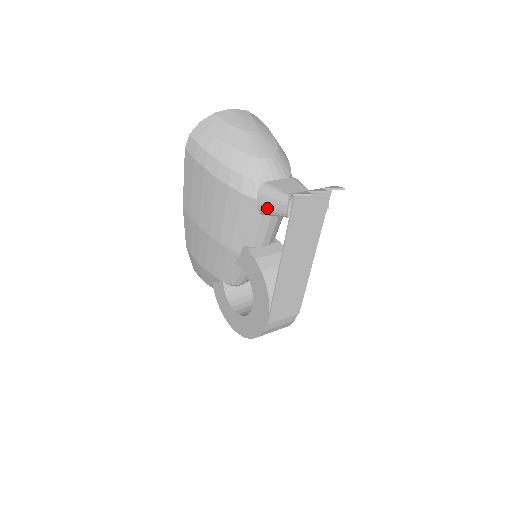
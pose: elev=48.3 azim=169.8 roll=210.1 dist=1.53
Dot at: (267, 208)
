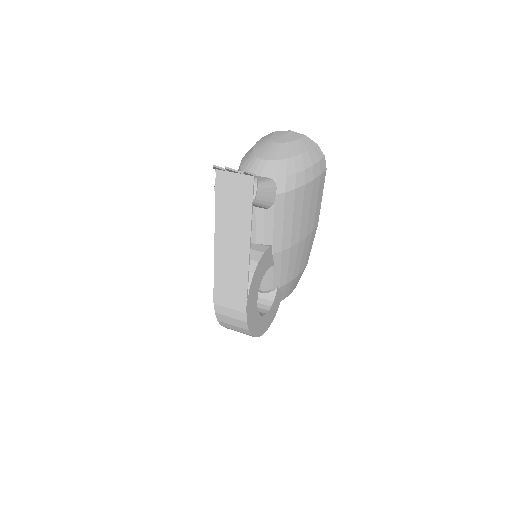
Dot at: occluded
